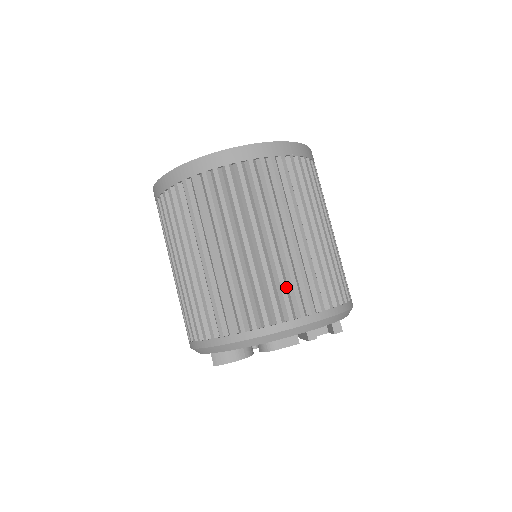
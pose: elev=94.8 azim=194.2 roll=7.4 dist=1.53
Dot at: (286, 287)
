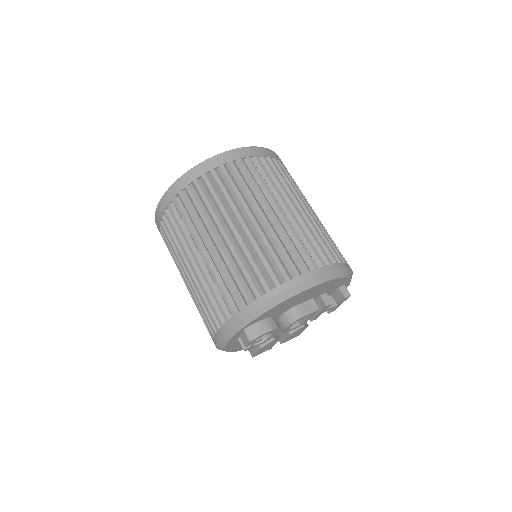
Dot at: (304, 244)
